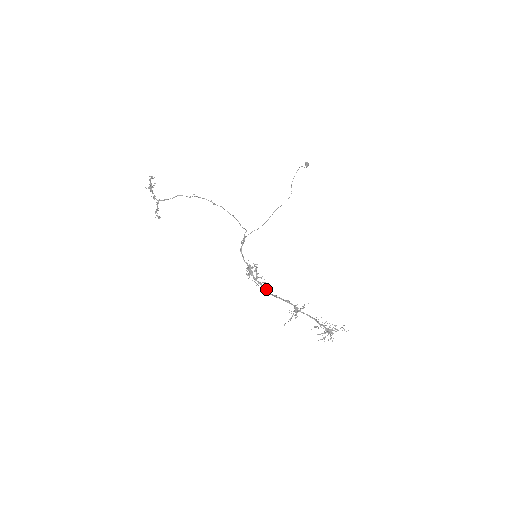
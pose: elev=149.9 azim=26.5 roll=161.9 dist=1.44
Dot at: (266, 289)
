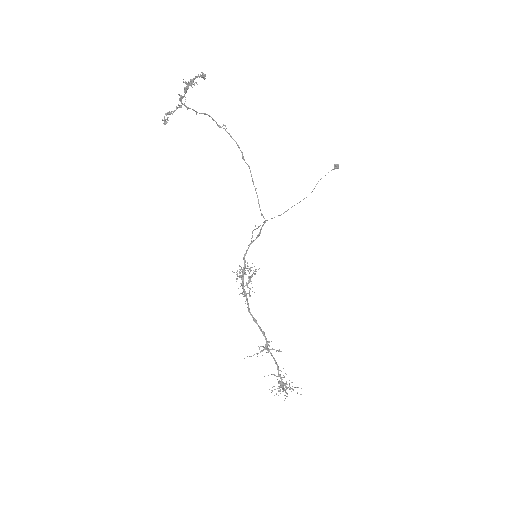
Dot at: occluded
